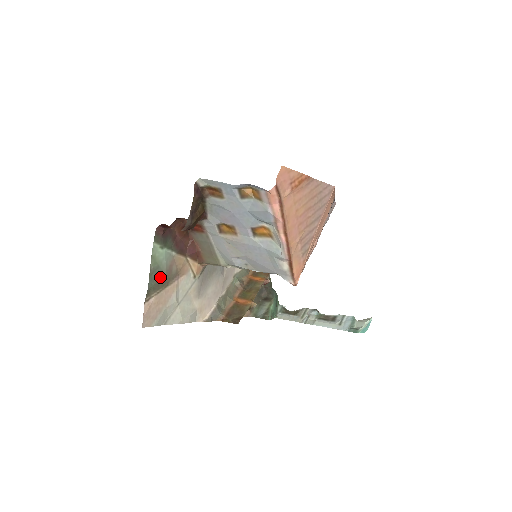
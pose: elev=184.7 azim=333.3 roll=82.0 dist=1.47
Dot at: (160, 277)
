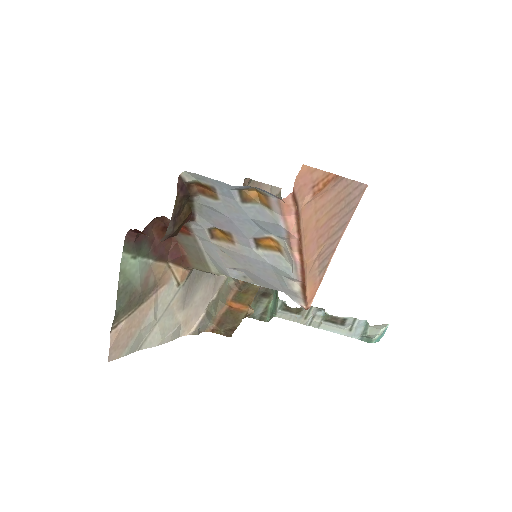
Dot at: (132, 295)
